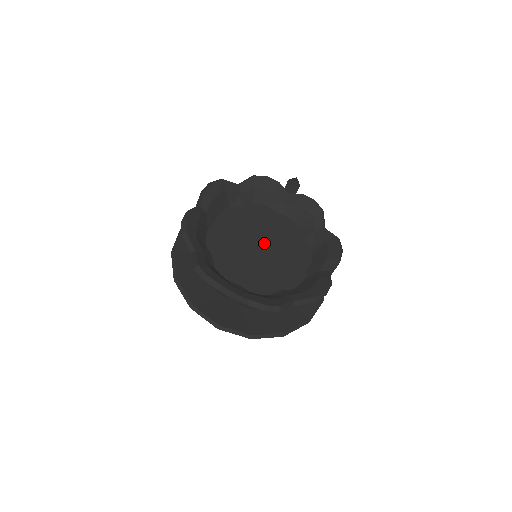
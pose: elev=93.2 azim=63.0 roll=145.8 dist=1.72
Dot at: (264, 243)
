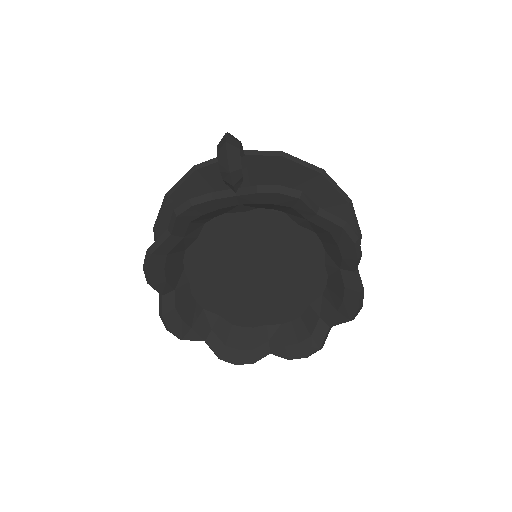
Dot at: (256, 266)
